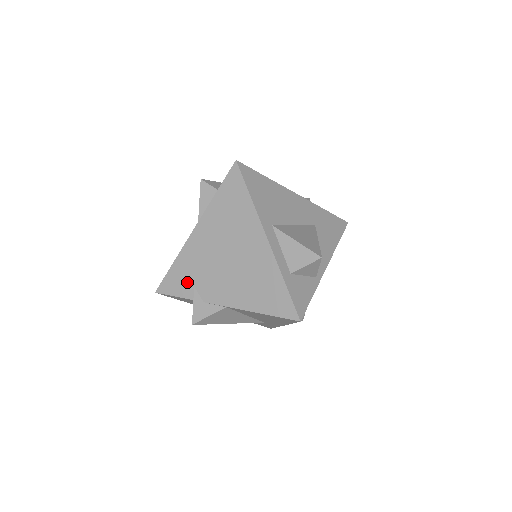
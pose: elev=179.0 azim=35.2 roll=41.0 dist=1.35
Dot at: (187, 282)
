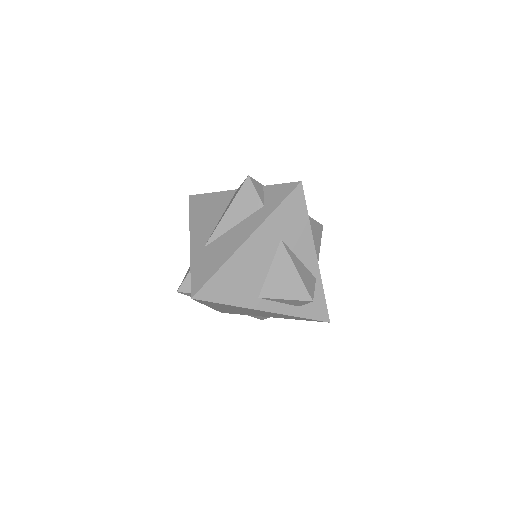
Dot at: (236, 313)
